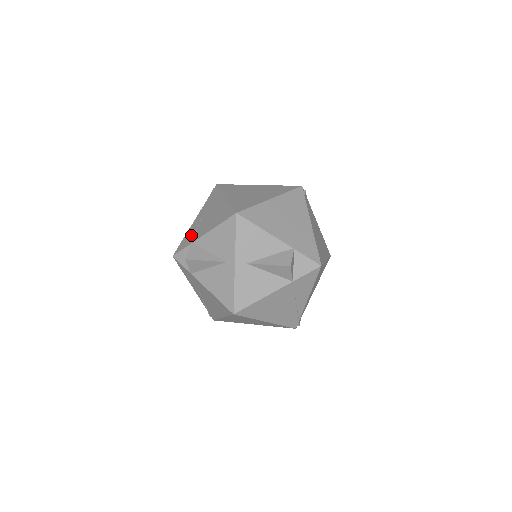
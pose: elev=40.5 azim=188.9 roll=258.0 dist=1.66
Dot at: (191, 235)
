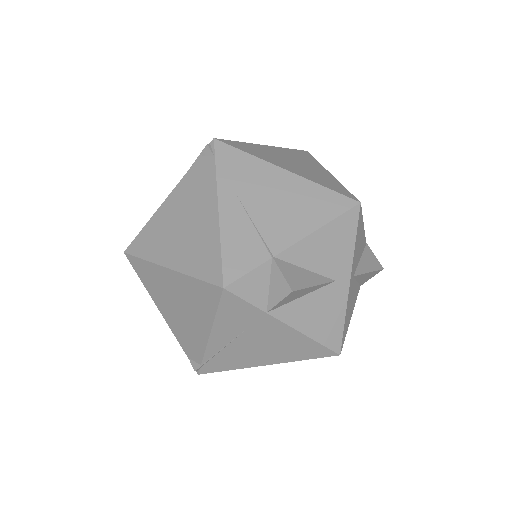
Dot at: (249, 242)
